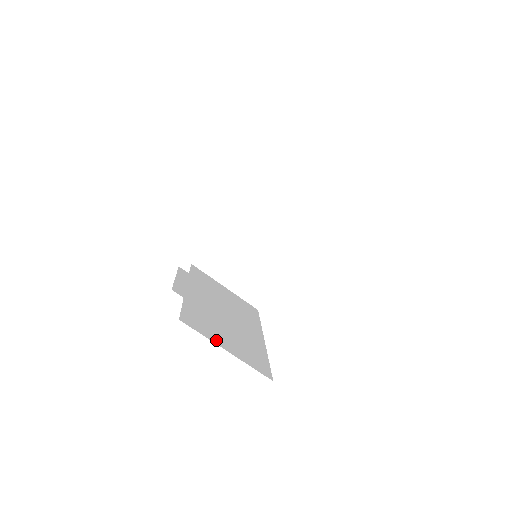
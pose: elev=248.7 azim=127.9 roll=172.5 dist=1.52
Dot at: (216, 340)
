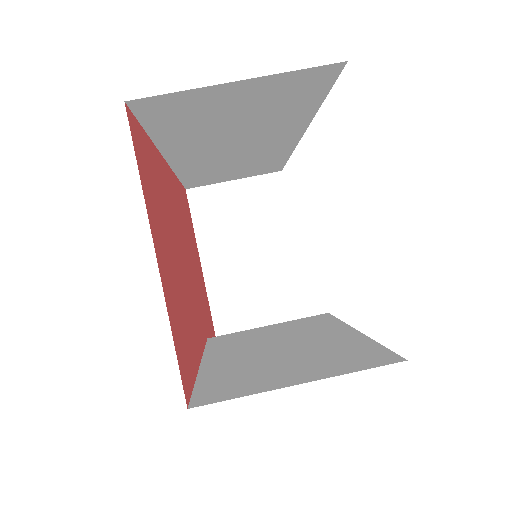
Dot at: (271, 385)
